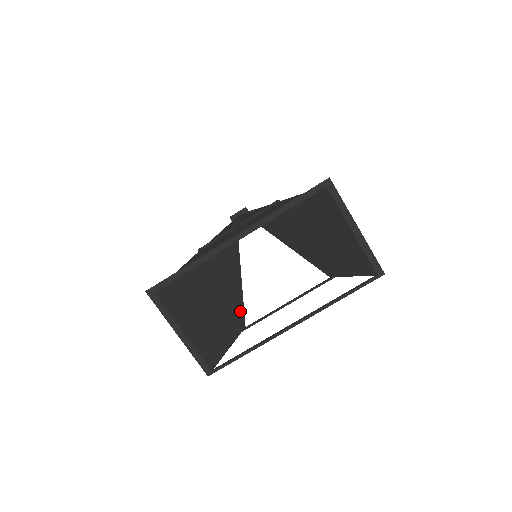
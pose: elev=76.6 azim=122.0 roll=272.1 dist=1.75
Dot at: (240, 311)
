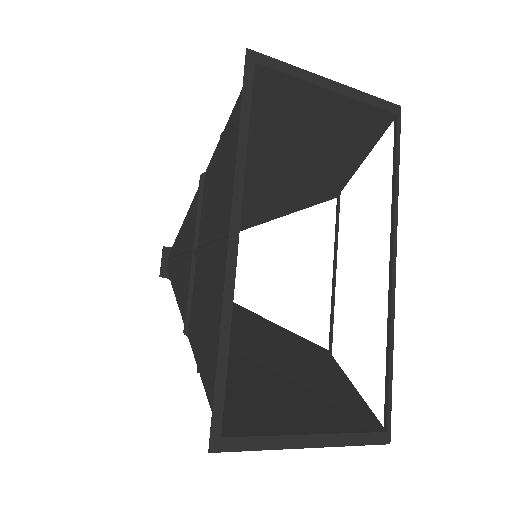
Dot at: (302, 343)
